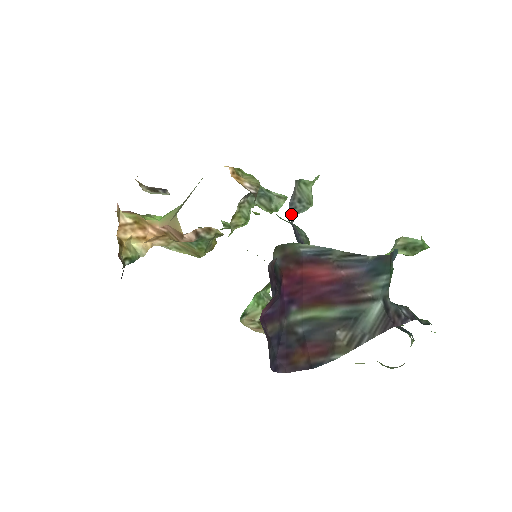
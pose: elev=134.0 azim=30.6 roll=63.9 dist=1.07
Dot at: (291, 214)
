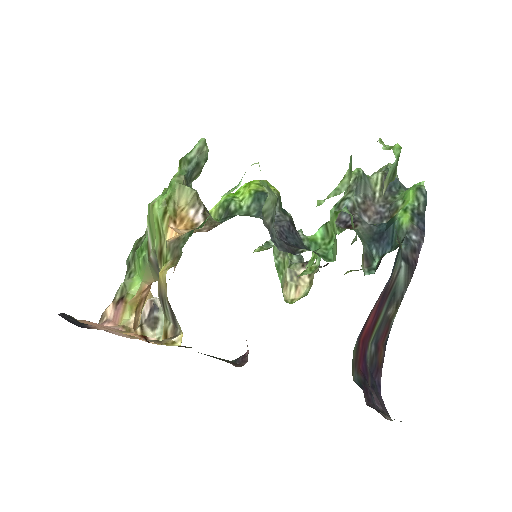
Dot at: (274, 235)
